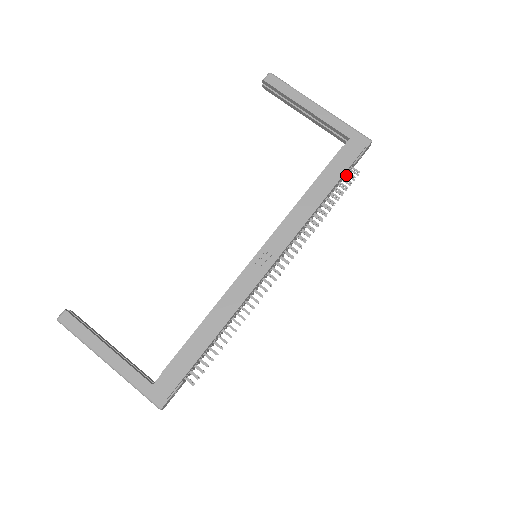
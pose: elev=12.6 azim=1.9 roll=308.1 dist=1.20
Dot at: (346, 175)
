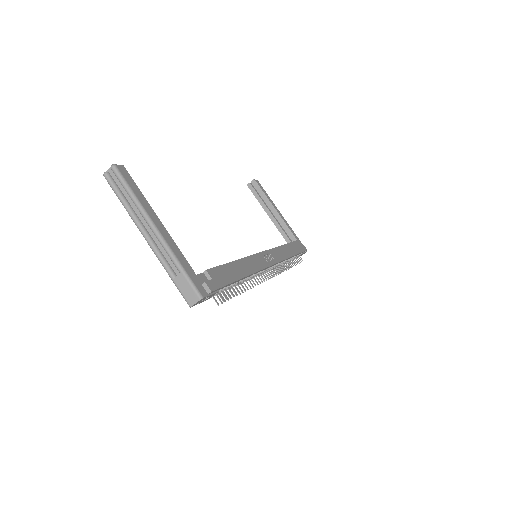
Dot at: occluded
